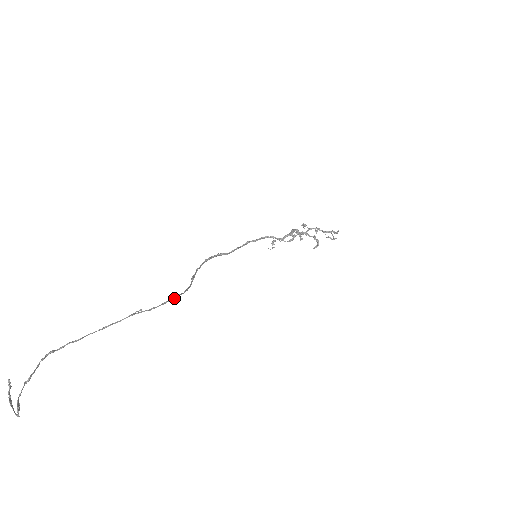
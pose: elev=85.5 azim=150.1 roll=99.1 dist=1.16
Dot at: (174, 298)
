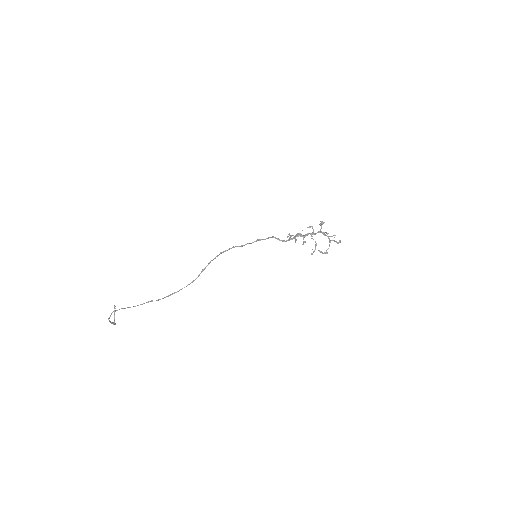
Dot at: (176, 292)
